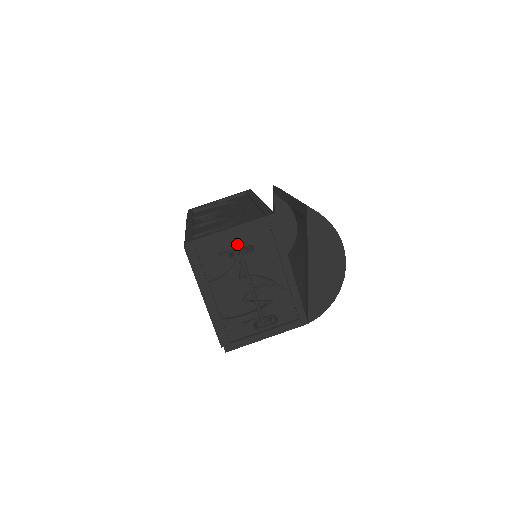
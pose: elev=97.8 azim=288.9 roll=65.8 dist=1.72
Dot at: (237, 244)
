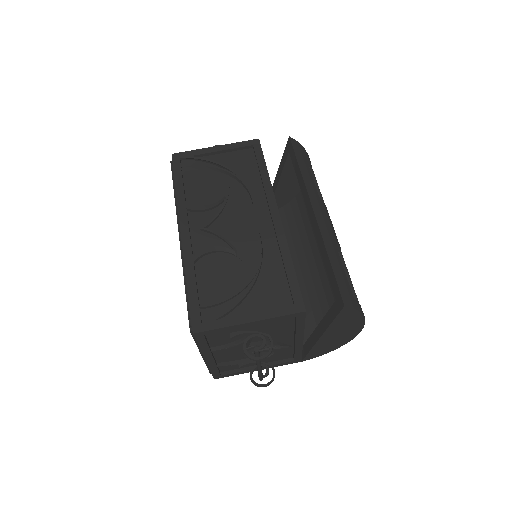
Dot at: (252, 327)
